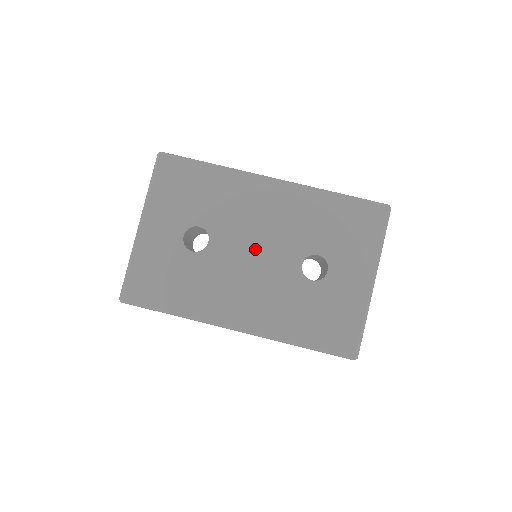
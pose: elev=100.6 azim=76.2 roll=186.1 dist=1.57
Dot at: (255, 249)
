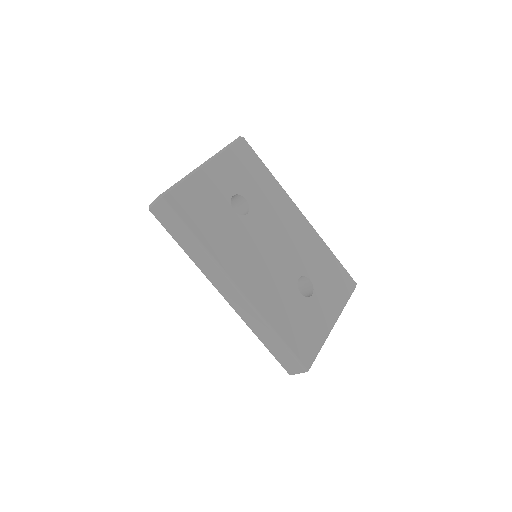
Dot at: (275, 244)
